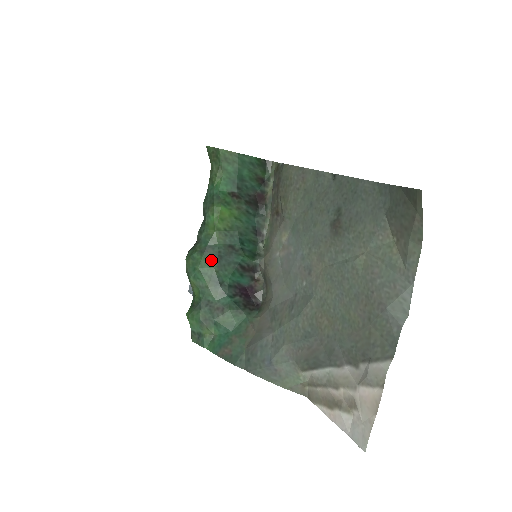
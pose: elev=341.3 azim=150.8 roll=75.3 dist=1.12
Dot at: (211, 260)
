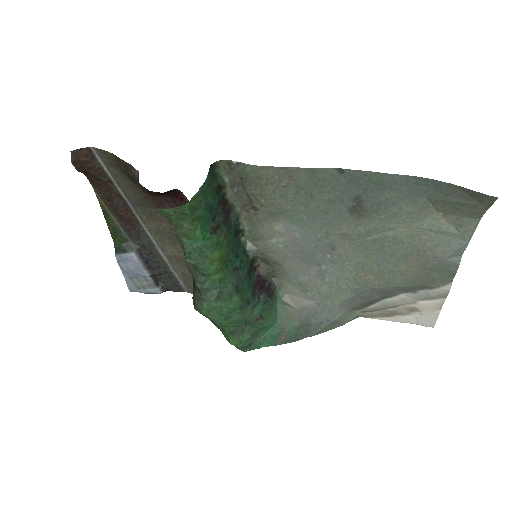
Dot at: (232, 297)
